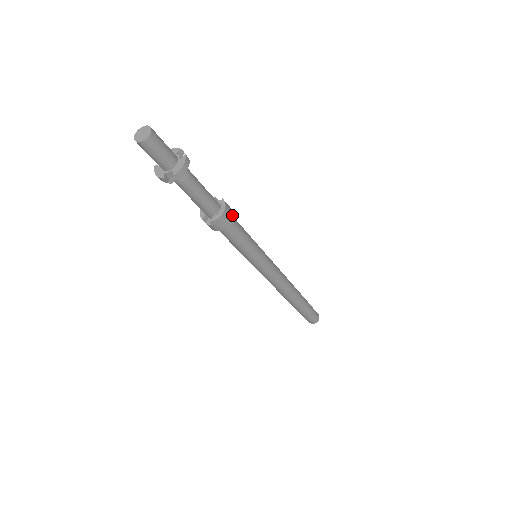
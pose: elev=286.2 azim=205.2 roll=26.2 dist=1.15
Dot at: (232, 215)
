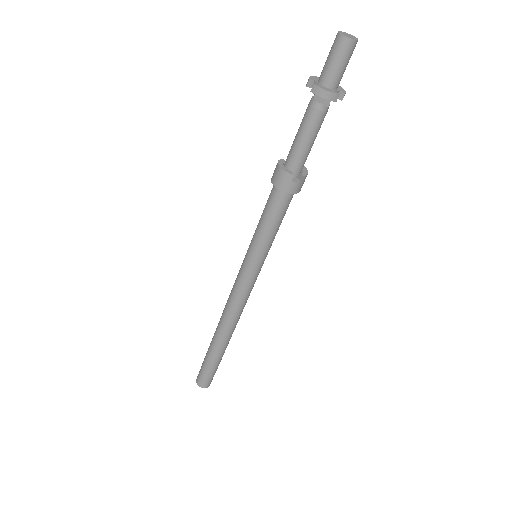
Dot at: occluded
